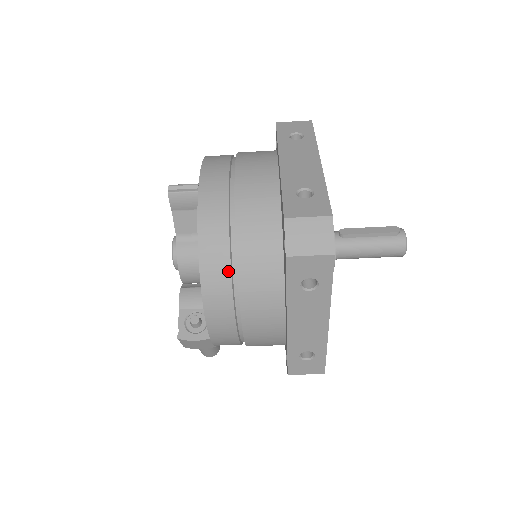
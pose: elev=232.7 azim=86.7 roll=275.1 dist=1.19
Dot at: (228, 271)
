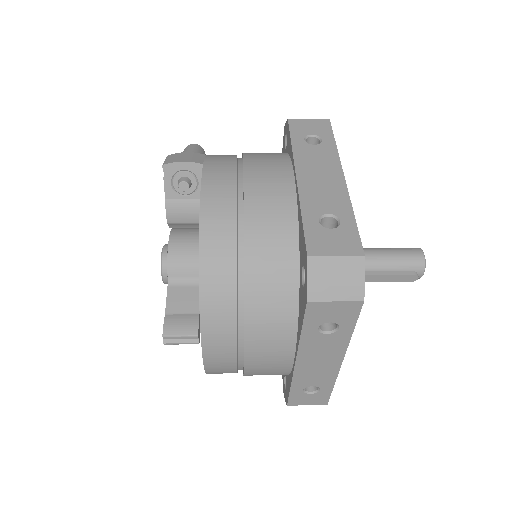
Dot at: occluded
